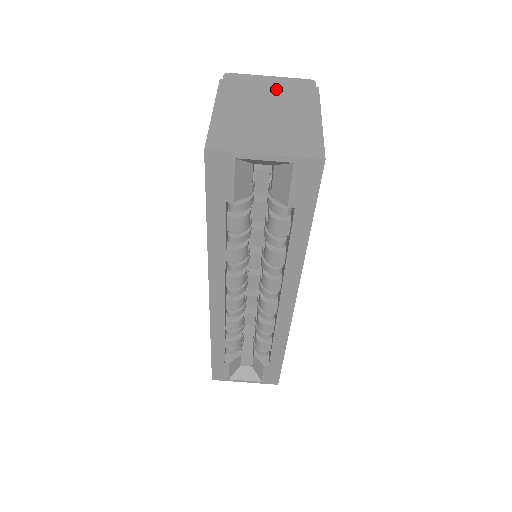
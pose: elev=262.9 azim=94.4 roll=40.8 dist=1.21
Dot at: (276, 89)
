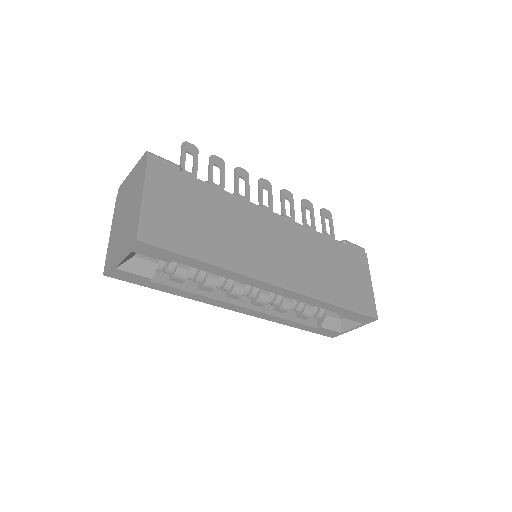
Dot at: (132, 182)
